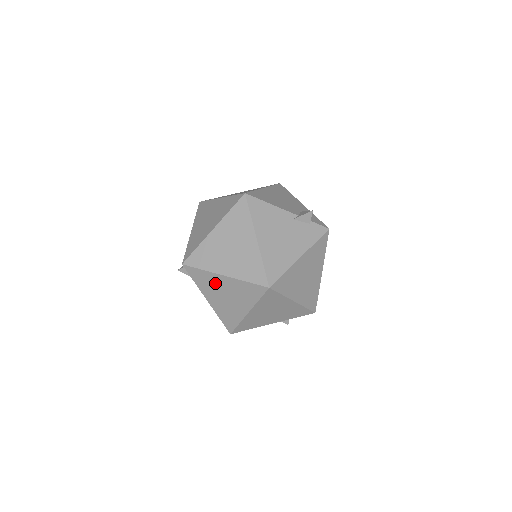
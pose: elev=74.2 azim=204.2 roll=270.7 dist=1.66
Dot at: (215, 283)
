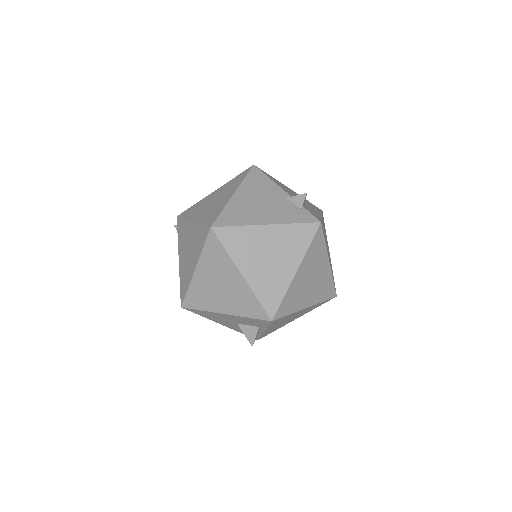
Dot at: (186, 234)
